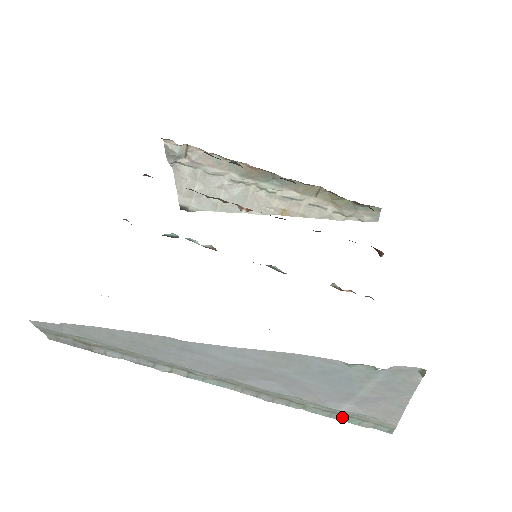
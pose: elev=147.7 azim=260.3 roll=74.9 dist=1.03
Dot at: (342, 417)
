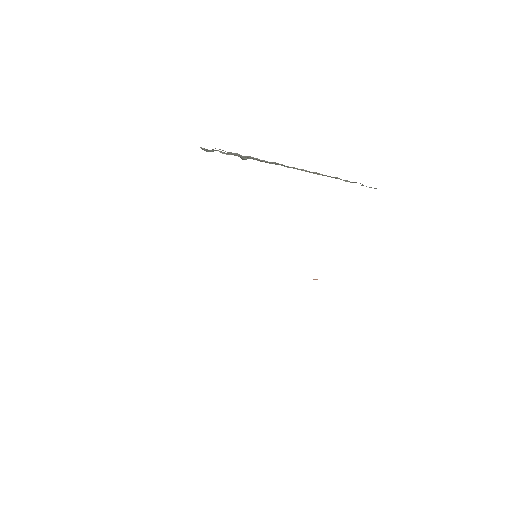
Dot at: occluded
